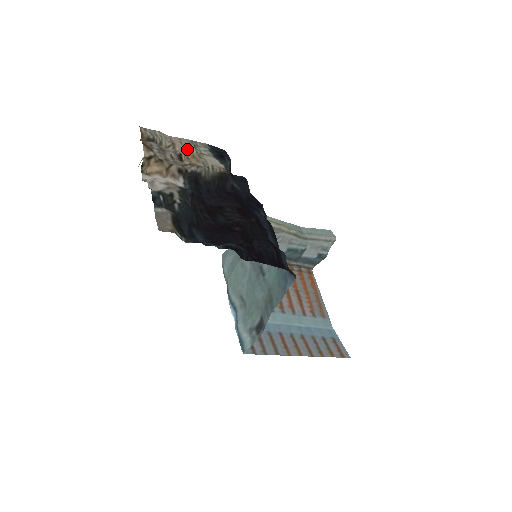
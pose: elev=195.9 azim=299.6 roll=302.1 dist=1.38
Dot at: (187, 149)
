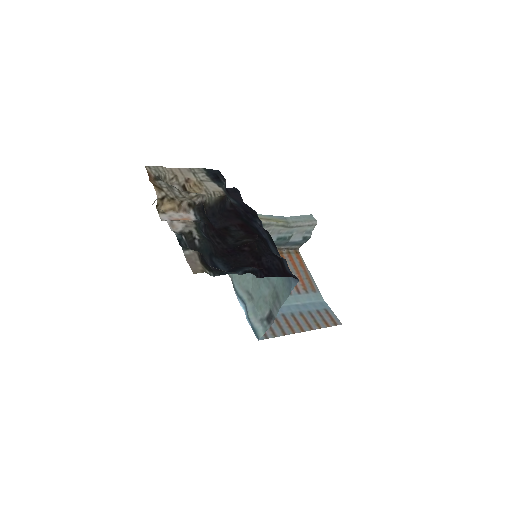
Dot at: (188, 179)
